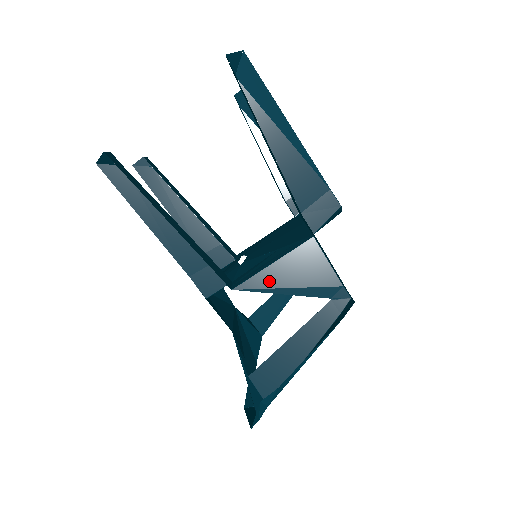
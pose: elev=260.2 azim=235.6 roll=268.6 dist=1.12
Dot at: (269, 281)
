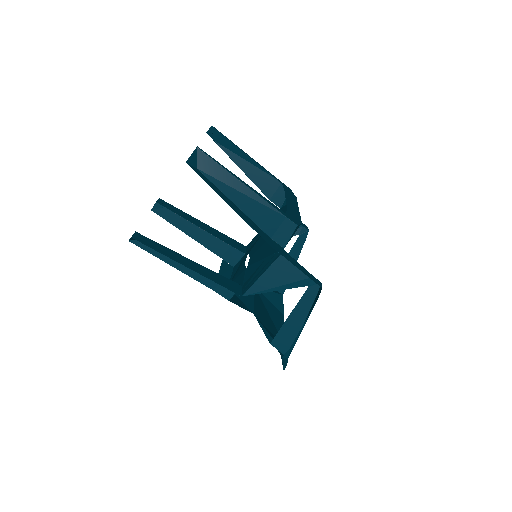
Dot at: (264, 285)
